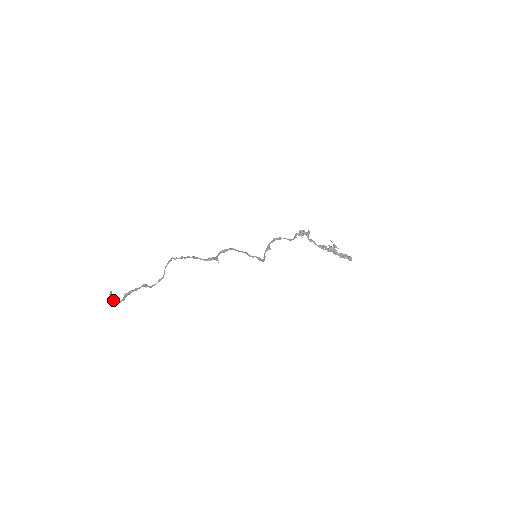
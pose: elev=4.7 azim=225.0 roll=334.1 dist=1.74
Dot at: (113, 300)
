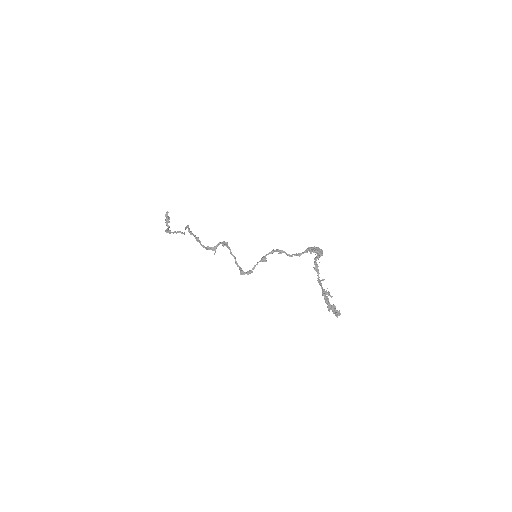
Dot at: (165, 222)
